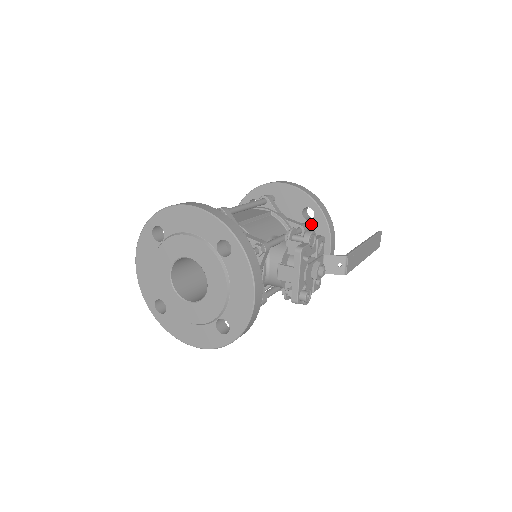
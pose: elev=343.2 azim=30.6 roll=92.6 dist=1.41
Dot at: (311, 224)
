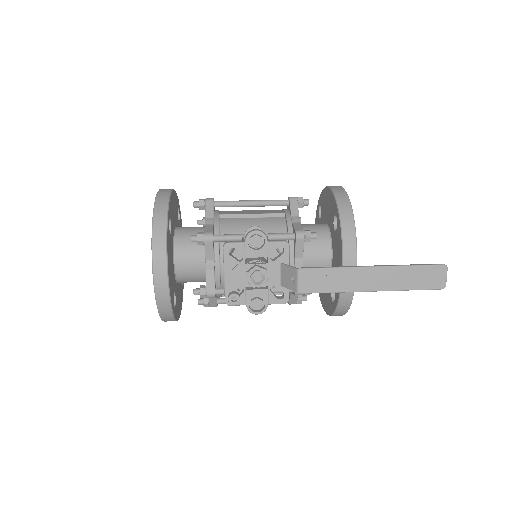
Dot at: (336, 236)
